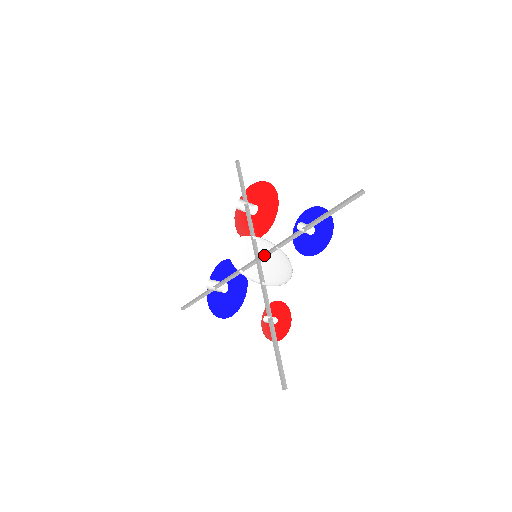
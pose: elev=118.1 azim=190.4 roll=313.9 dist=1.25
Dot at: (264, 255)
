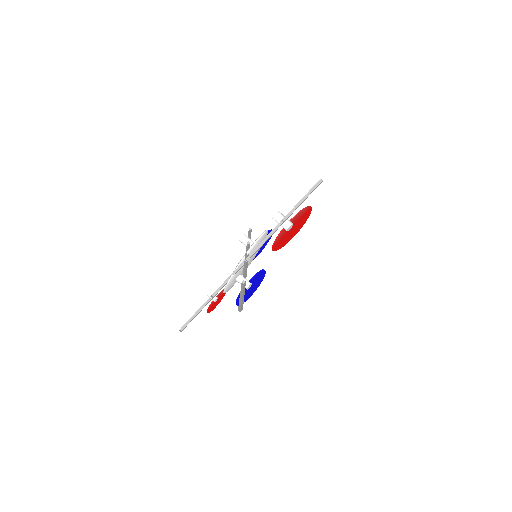
Dot at: occluded
